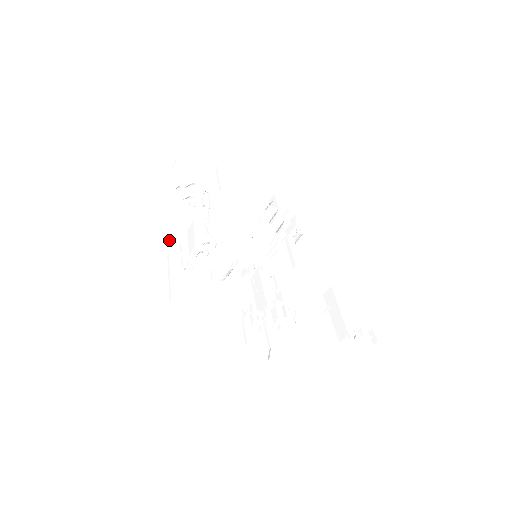
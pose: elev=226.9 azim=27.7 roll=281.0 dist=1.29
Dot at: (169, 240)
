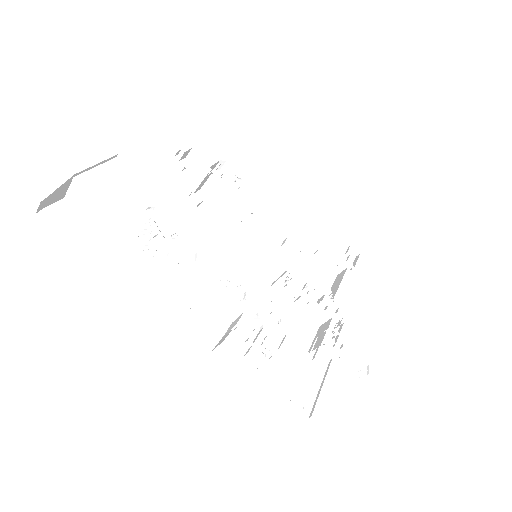
Dot at: (205, 325)
